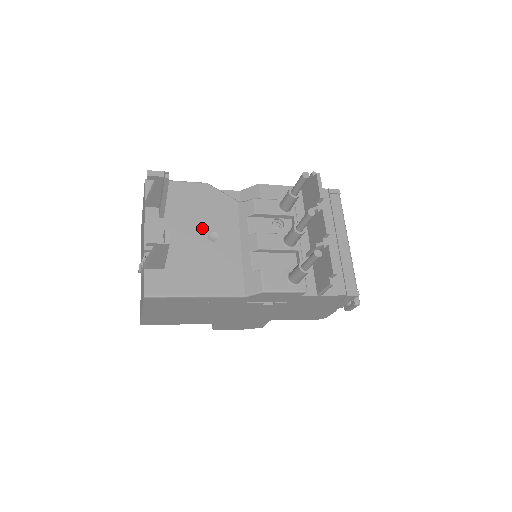
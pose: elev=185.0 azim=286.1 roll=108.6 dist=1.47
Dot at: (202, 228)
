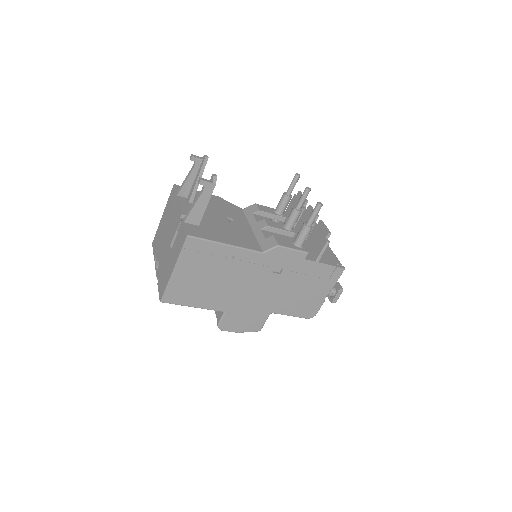
Dot at: (221, 214)
